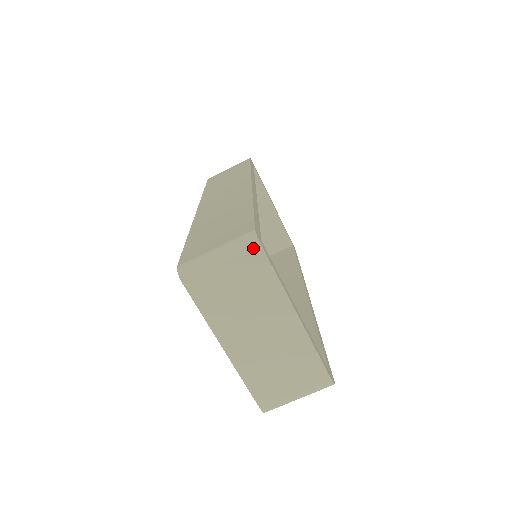
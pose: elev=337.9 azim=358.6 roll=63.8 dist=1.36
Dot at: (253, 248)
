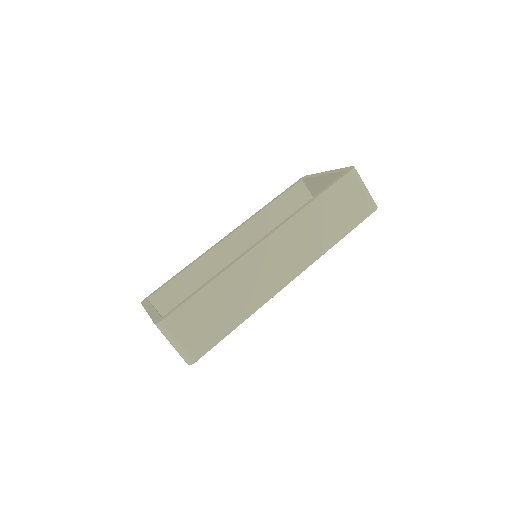
Dot at: (185, 361)
